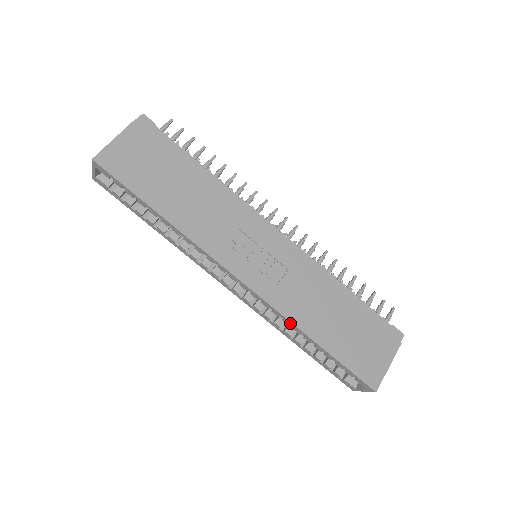
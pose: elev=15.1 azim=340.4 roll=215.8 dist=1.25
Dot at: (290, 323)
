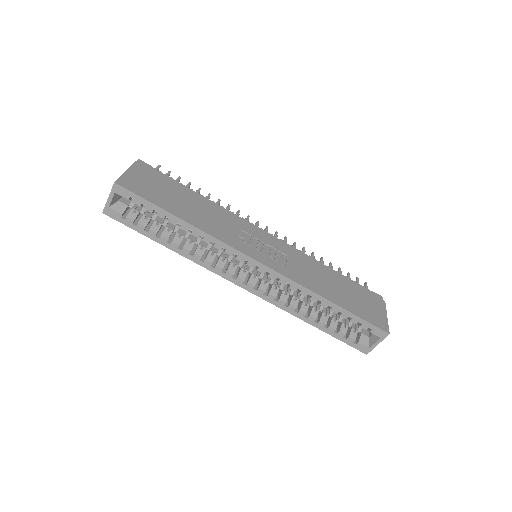
Dot at: (307, 291)
